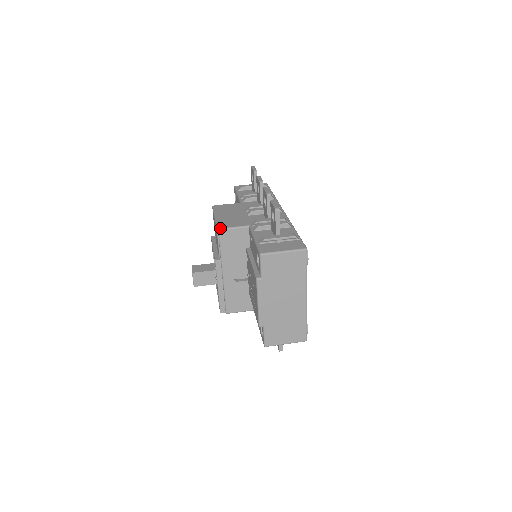
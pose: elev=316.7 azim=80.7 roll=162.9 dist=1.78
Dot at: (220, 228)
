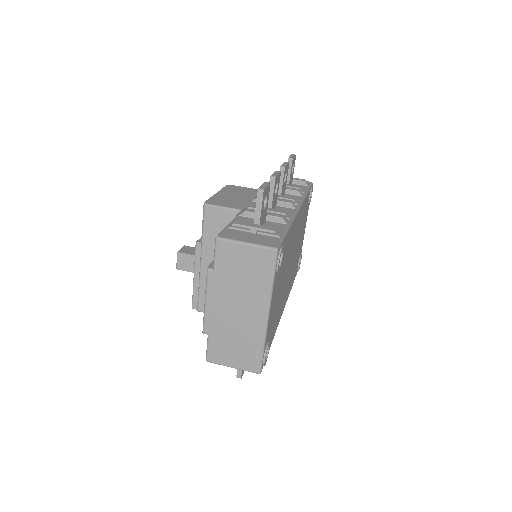
Dot at: (207, 203)
